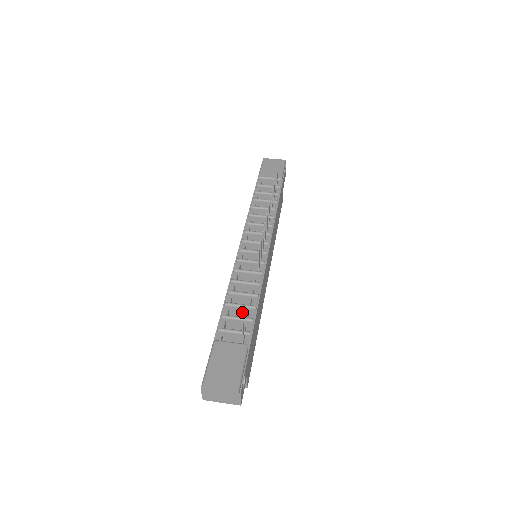
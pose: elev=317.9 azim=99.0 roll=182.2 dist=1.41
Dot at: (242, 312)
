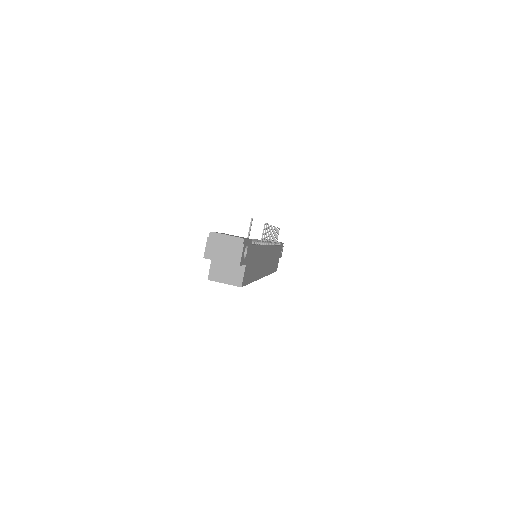
Dot at: occluded
